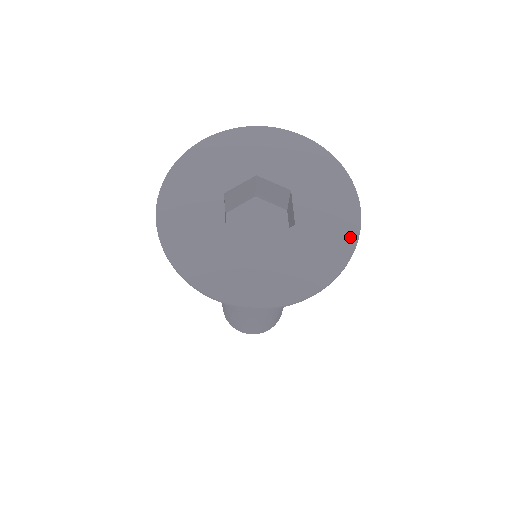
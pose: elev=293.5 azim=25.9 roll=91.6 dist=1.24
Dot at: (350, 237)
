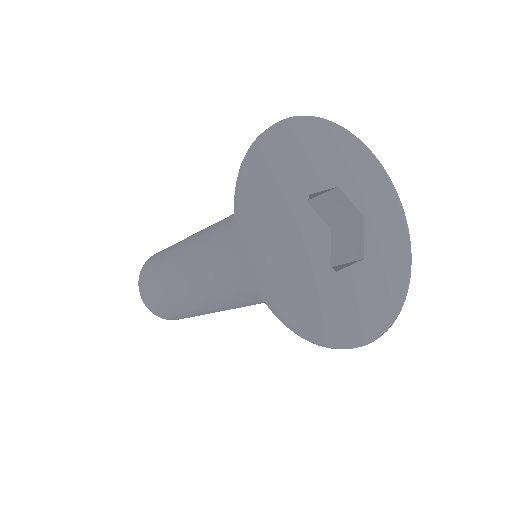
Dot at: (402, 289)
